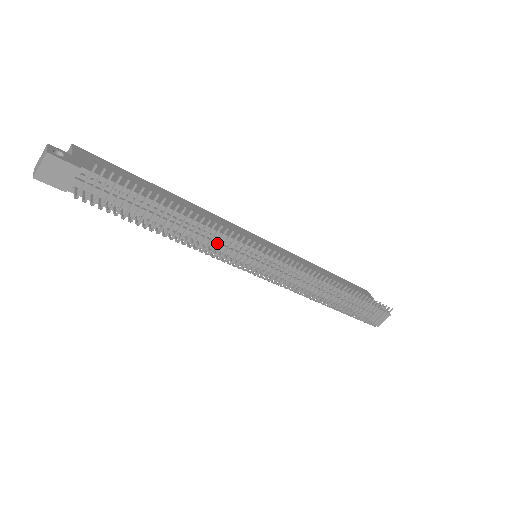
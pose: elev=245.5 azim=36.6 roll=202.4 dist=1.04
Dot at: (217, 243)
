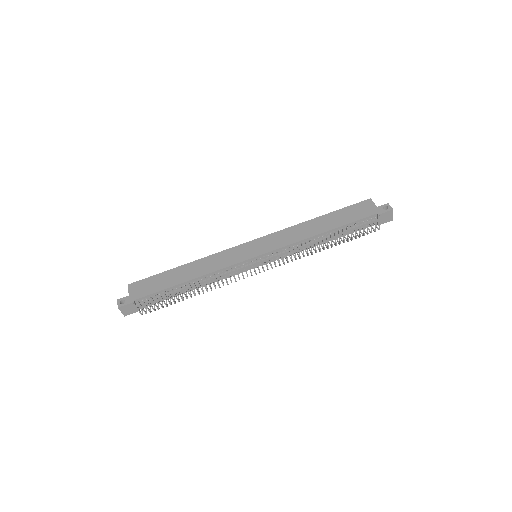
Dot at: (217, 282)
